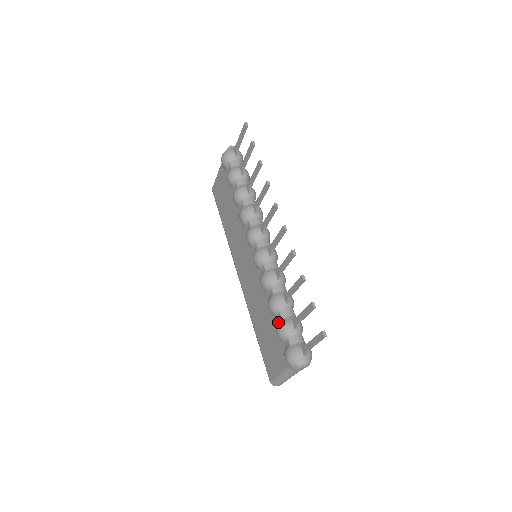
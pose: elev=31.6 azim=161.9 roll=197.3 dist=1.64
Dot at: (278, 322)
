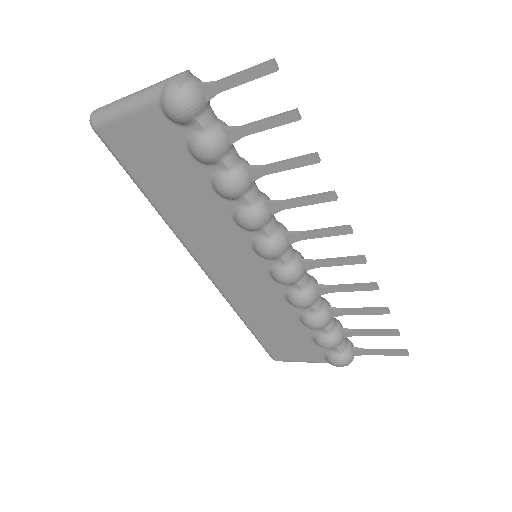
Dot at: (325, 338)
